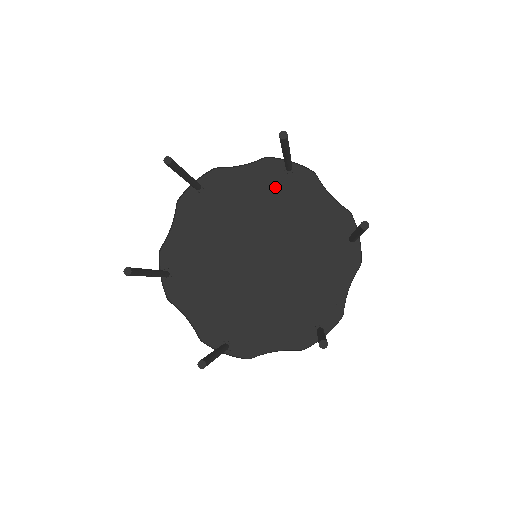
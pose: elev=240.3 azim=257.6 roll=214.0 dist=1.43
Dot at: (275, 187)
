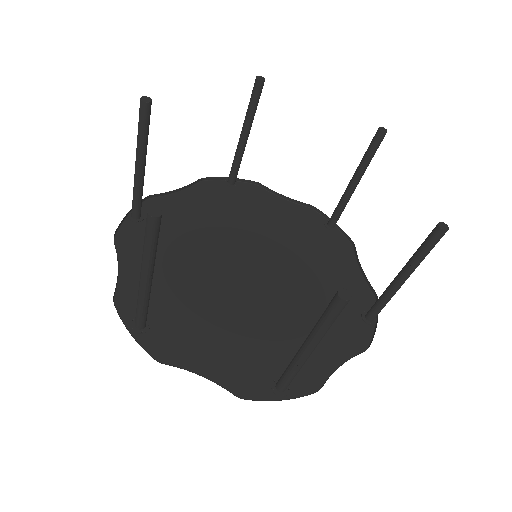
Dot at: (307, 231)
